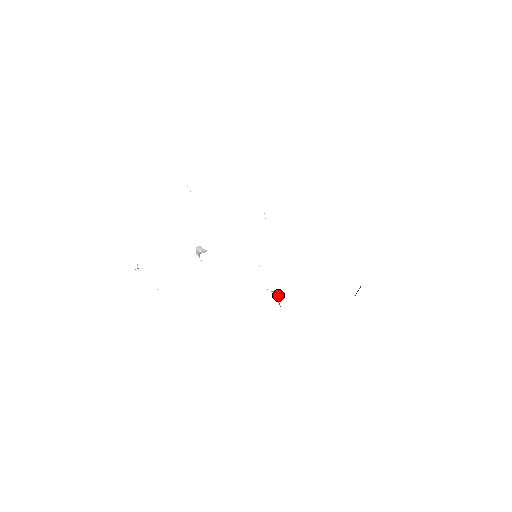
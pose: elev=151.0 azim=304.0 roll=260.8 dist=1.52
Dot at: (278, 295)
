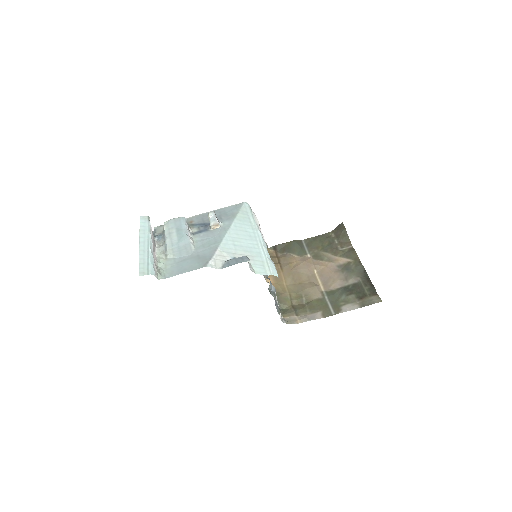
Dot at: occluded
